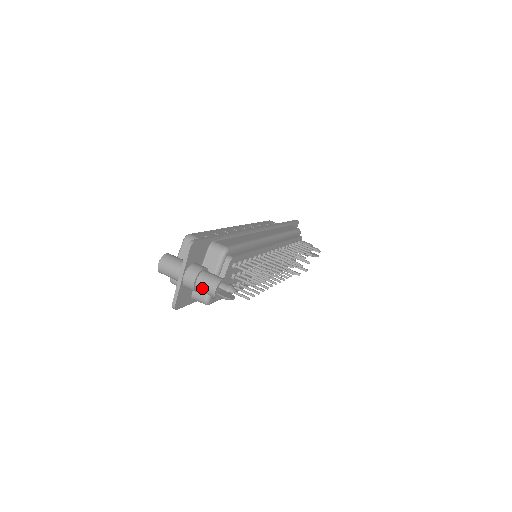
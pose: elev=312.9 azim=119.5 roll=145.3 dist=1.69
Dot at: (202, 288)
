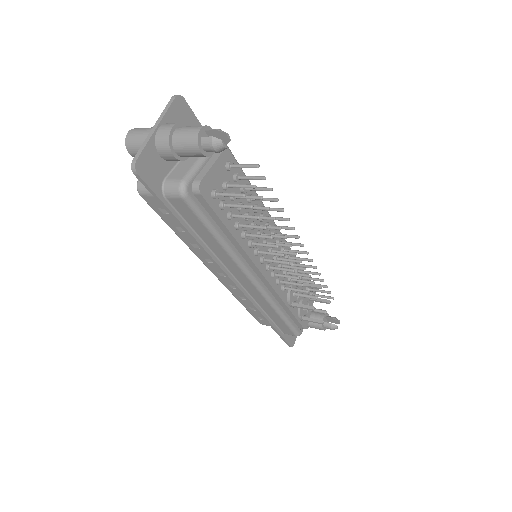
Dot at: (181, 135)
